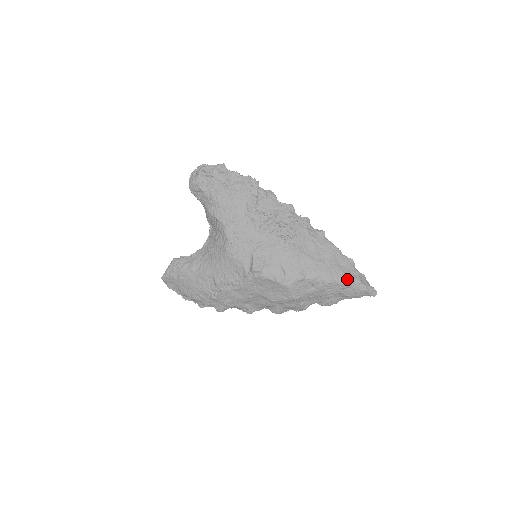
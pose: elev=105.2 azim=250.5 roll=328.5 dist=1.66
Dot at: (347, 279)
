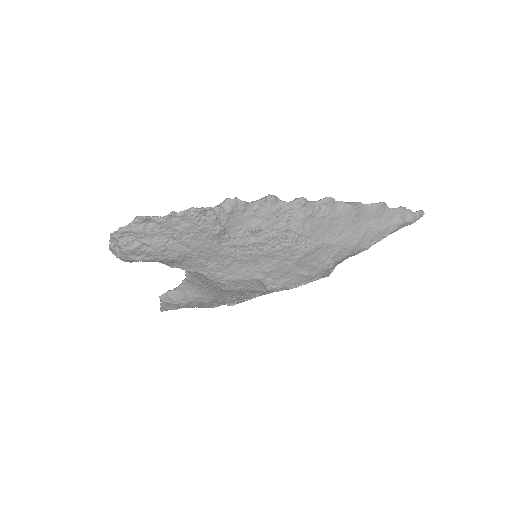
Dot at: (385, 231)
